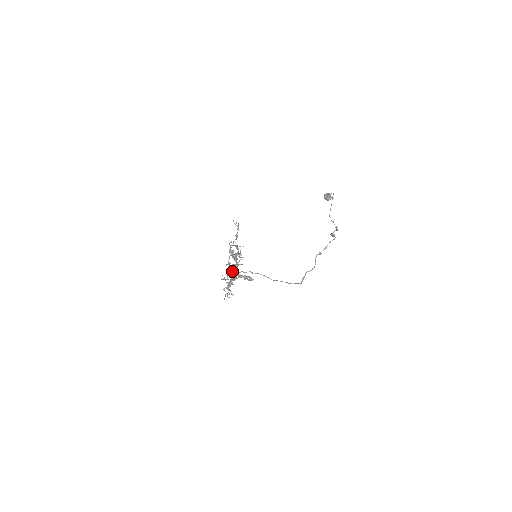
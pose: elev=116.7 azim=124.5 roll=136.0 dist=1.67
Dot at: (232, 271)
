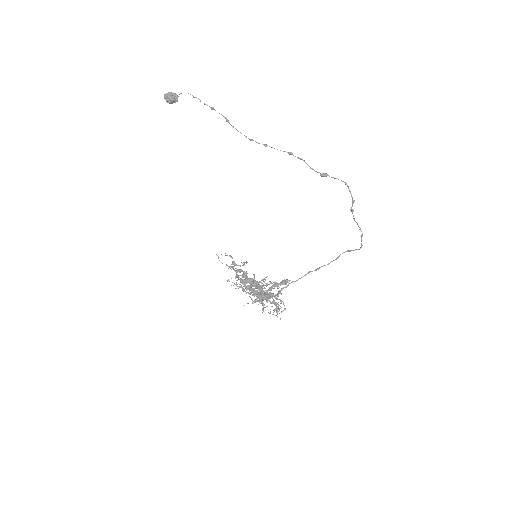
Dot at: (261, 294)
